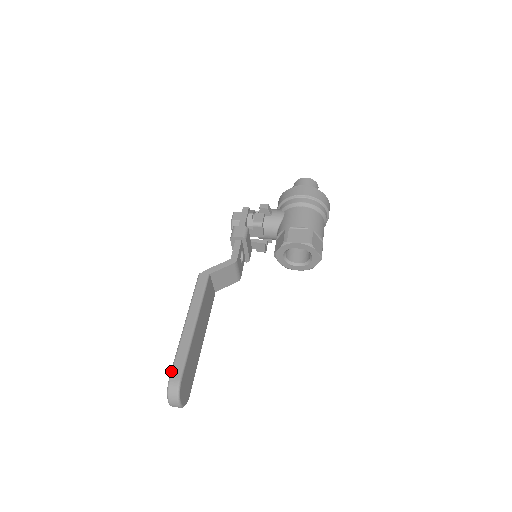
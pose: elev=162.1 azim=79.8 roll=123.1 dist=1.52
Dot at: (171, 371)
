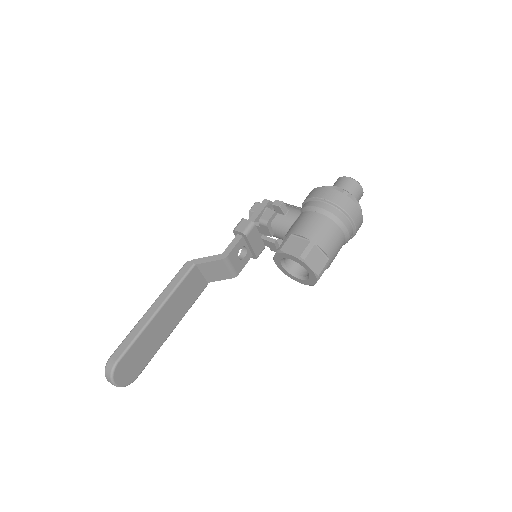
Dot at: (114, 351)
